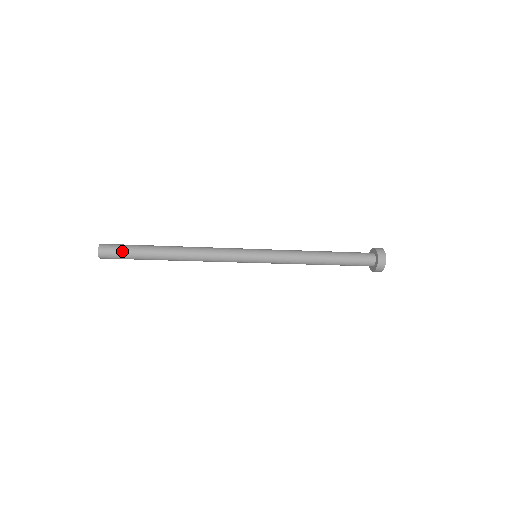
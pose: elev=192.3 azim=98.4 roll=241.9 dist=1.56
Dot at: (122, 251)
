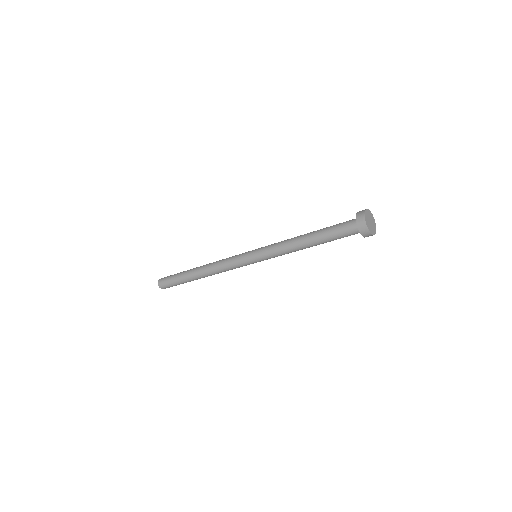
Dot at: (171, 284)
